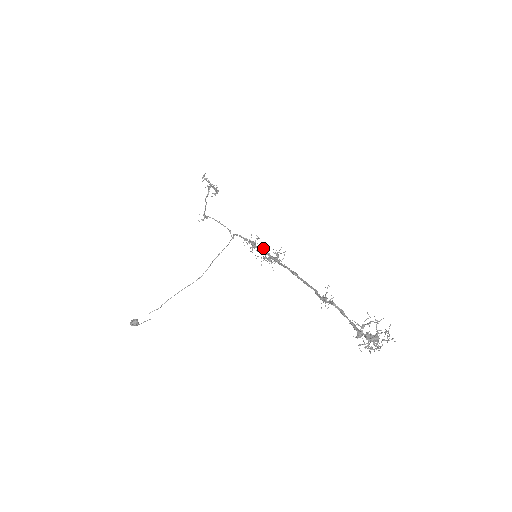
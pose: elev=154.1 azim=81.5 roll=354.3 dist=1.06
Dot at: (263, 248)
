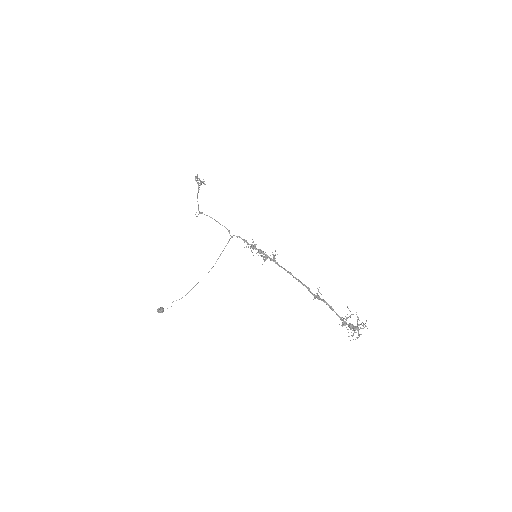
Dot at: (262, 251)
